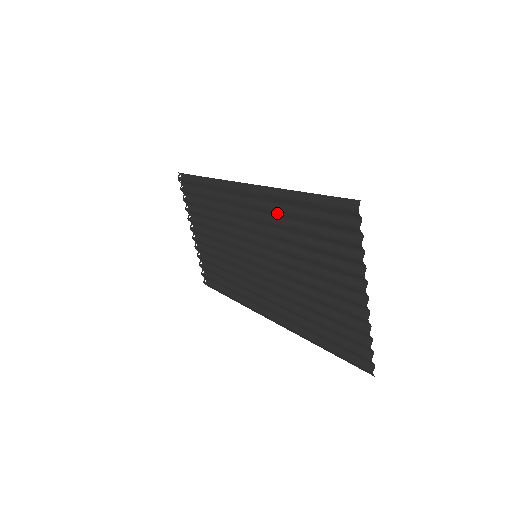
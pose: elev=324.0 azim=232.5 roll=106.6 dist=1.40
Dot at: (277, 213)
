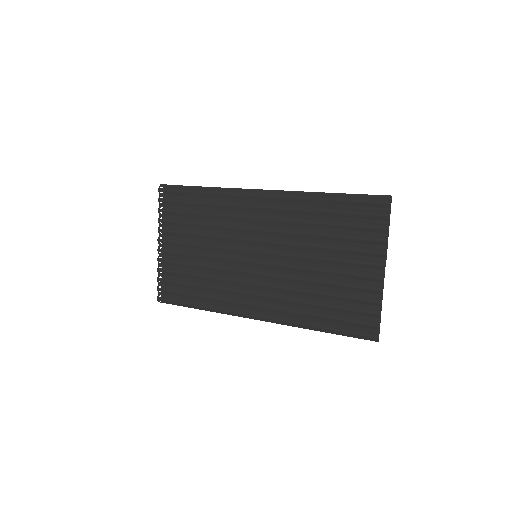
Dot at: (298, 212)
